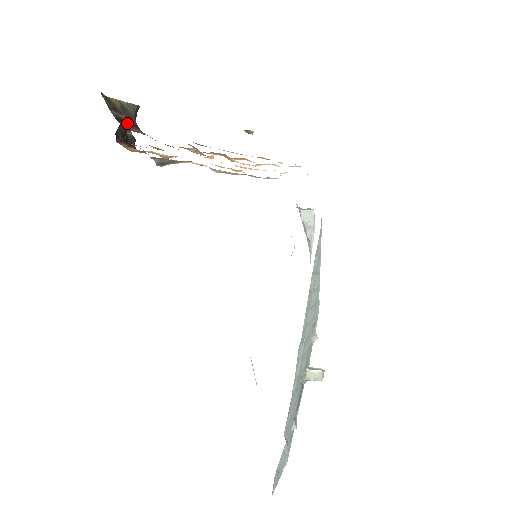
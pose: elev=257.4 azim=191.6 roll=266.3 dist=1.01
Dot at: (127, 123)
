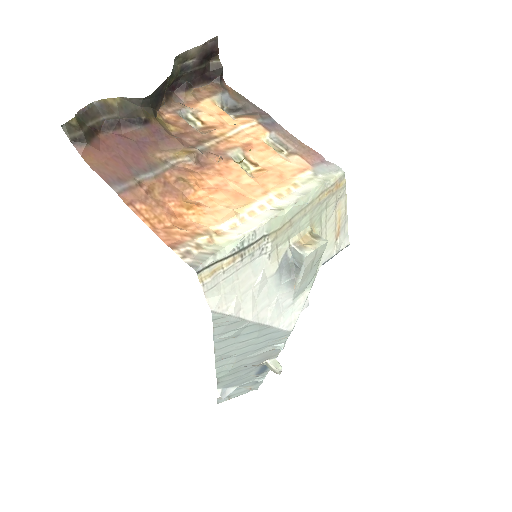
Dot at: (122, 124)
